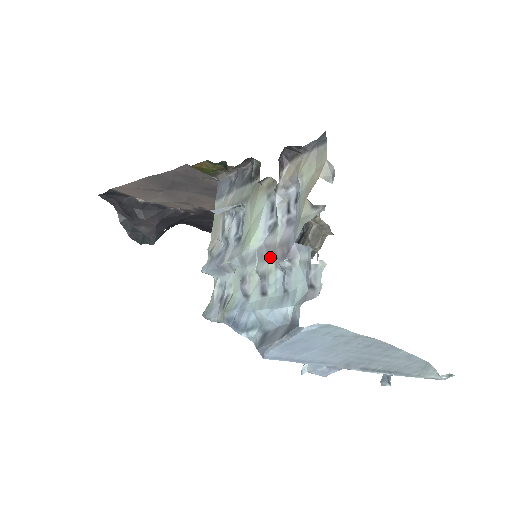
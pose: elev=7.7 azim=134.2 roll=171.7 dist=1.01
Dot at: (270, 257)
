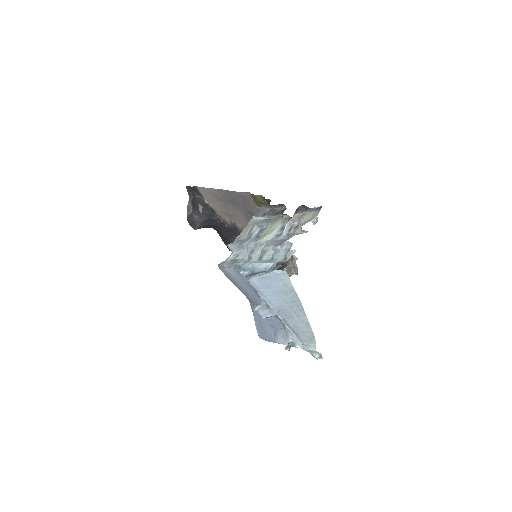
Dot at: (272, 245)
